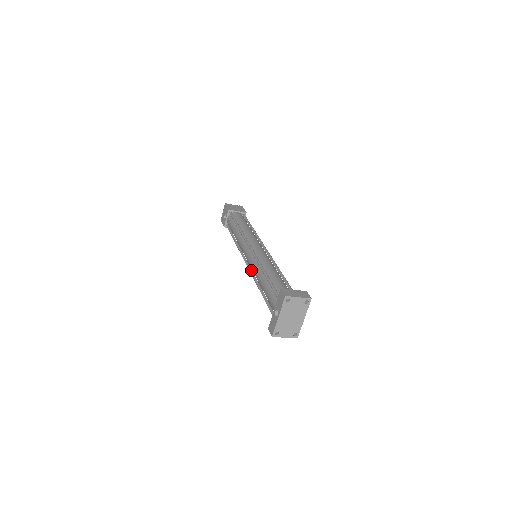
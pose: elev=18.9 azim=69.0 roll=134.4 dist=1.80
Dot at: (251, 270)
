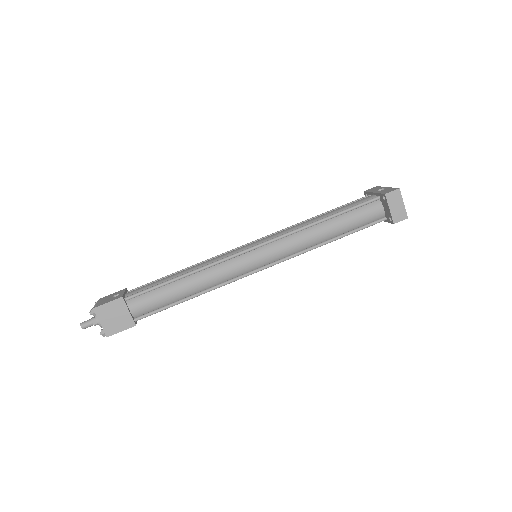
Dot at: (278, 236)
